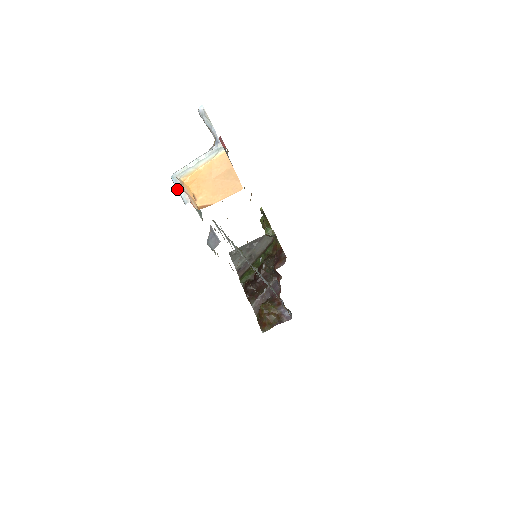
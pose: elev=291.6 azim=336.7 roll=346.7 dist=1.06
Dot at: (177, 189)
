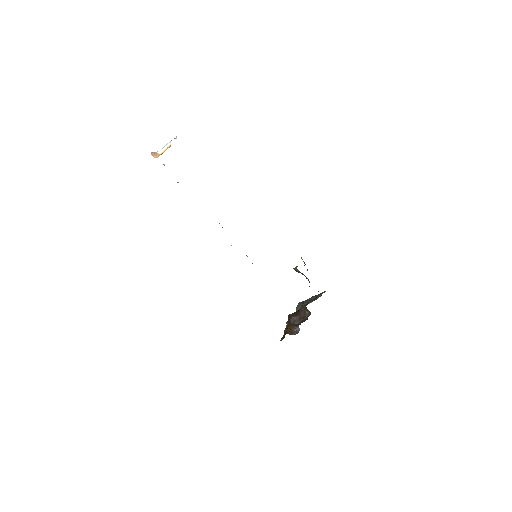
Dot at: (153, 153)
